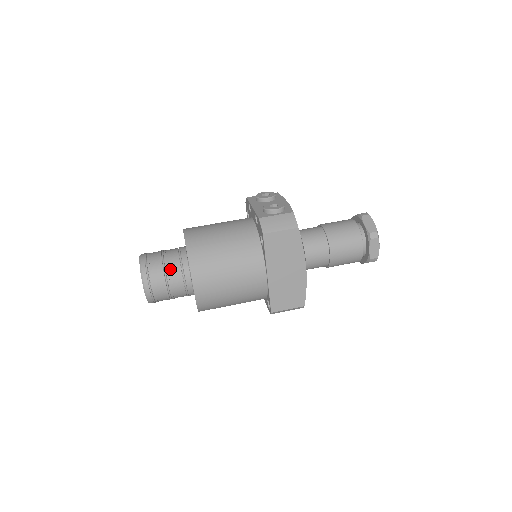
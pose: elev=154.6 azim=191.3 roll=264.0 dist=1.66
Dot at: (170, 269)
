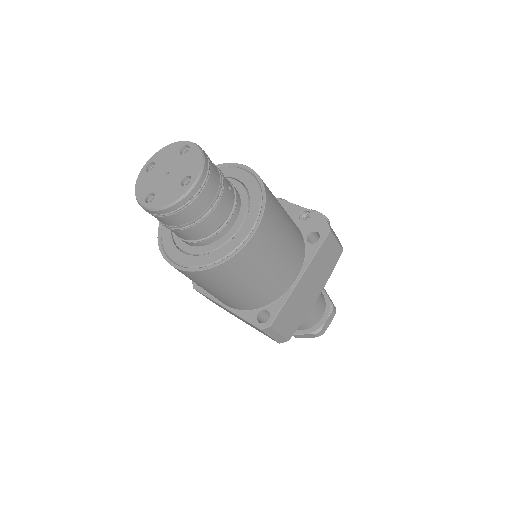
Dot at: (227, 188)
